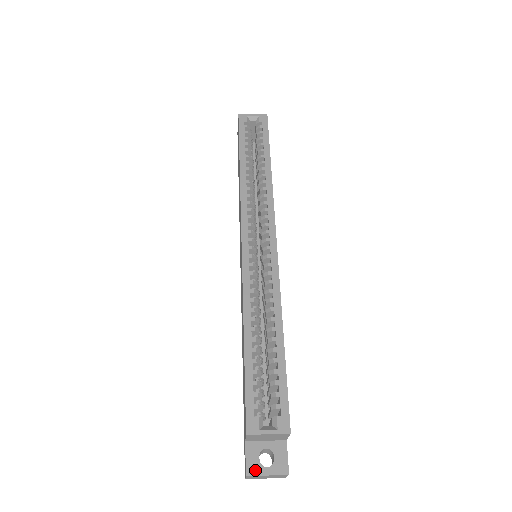
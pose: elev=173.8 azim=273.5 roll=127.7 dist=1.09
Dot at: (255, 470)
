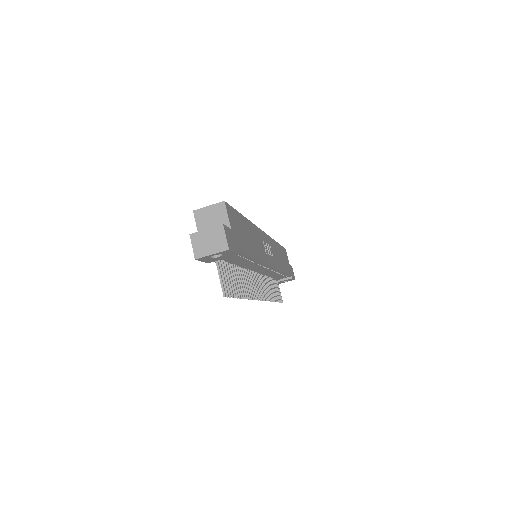
Dot at: (198, 233)
